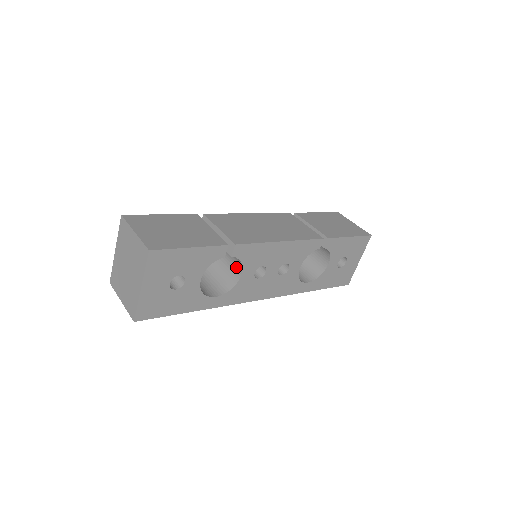
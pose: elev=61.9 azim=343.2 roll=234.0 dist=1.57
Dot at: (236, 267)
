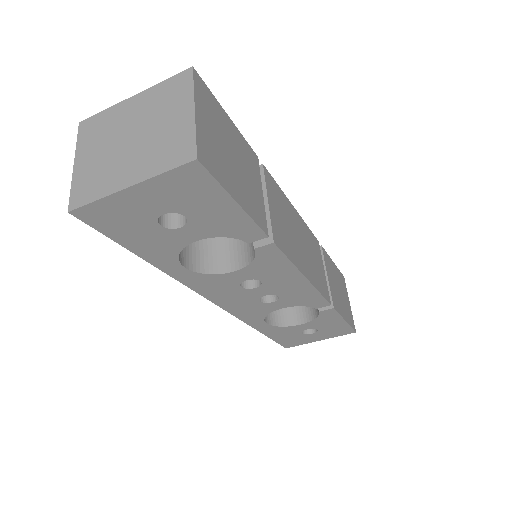
Dot at: (237, 256)
